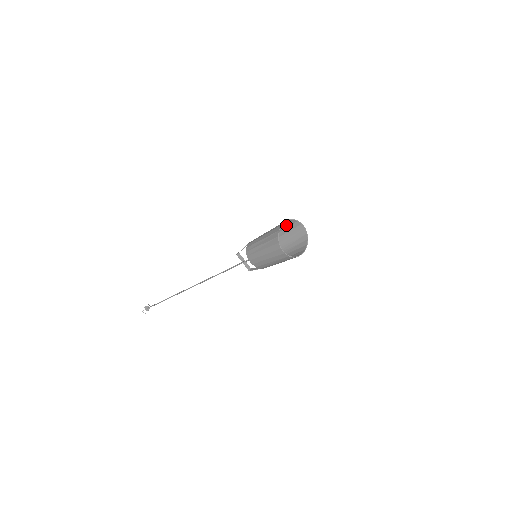
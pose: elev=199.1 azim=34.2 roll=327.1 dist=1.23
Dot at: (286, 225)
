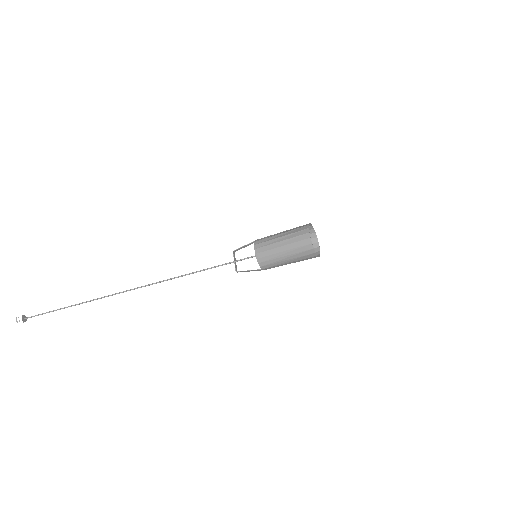
Dot at: occluded
